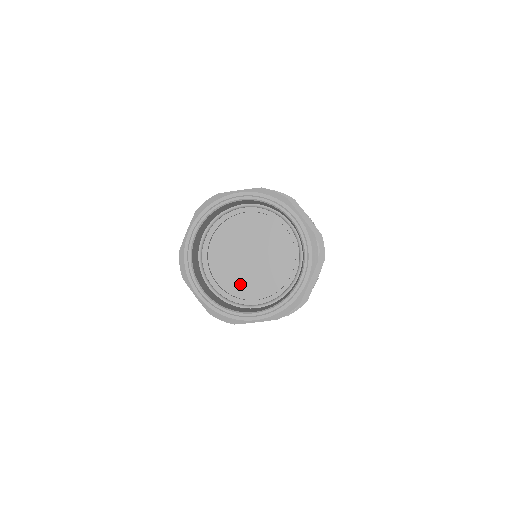
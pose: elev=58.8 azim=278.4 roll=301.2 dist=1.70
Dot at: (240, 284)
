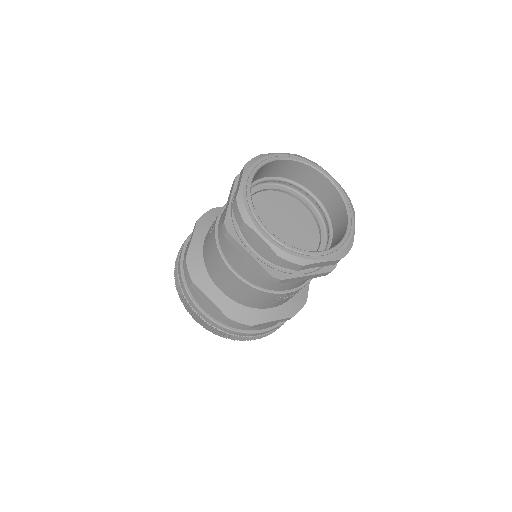
Dot at: occluded
